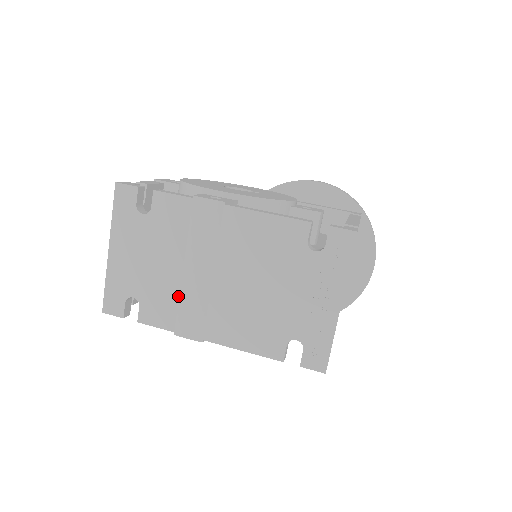
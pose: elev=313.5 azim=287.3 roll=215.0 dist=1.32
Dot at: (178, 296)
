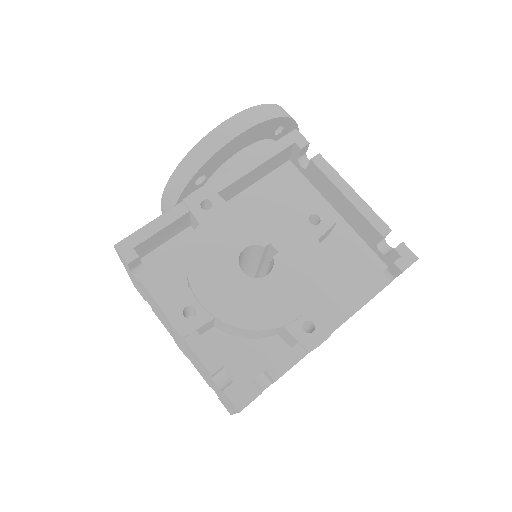
Dot at: occluded
